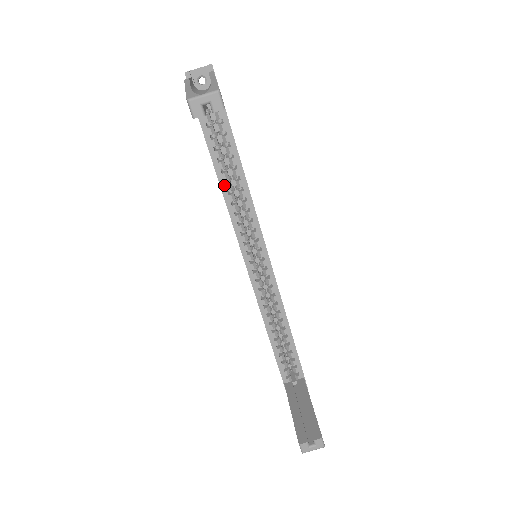
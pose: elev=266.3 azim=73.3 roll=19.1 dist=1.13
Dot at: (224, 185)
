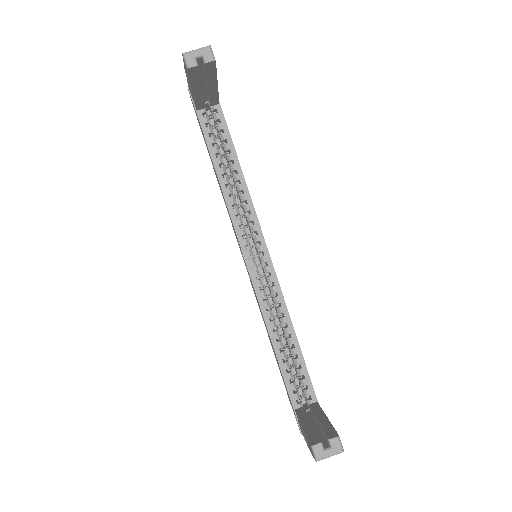
Dot at: (222, 178)
